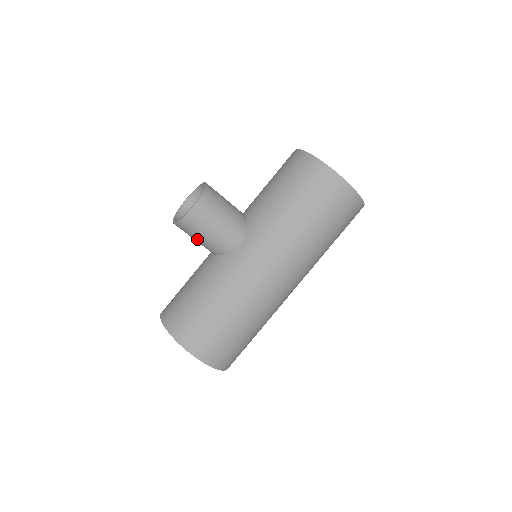
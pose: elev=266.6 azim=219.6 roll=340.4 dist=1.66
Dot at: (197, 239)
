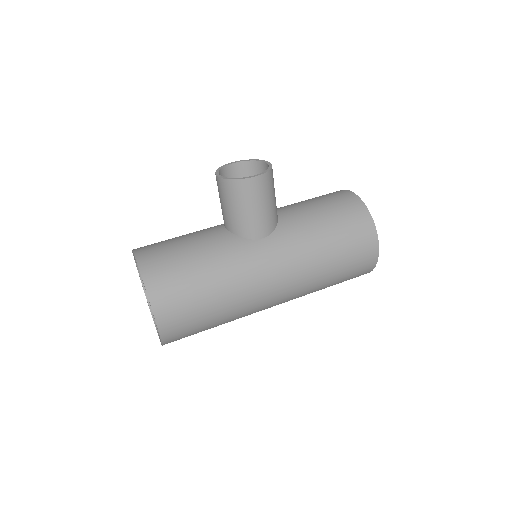
Dot at: (229, 207)
